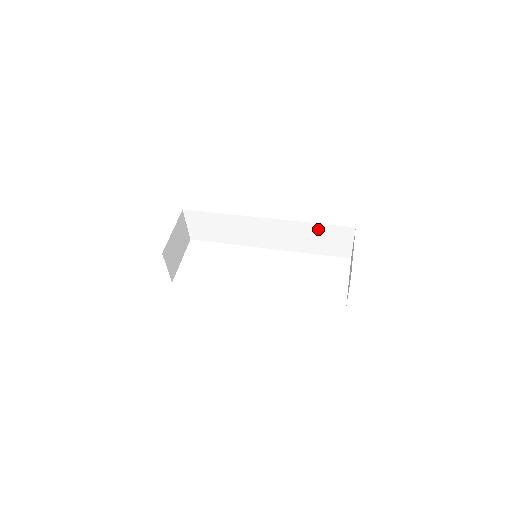
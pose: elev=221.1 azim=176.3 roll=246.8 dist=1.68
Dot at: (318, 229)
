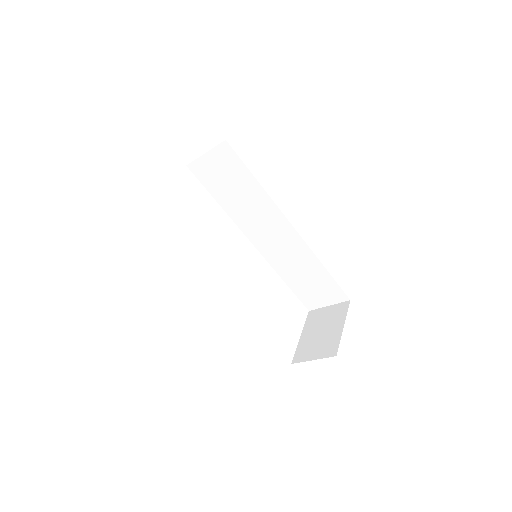
Dot at: (321, 274)
